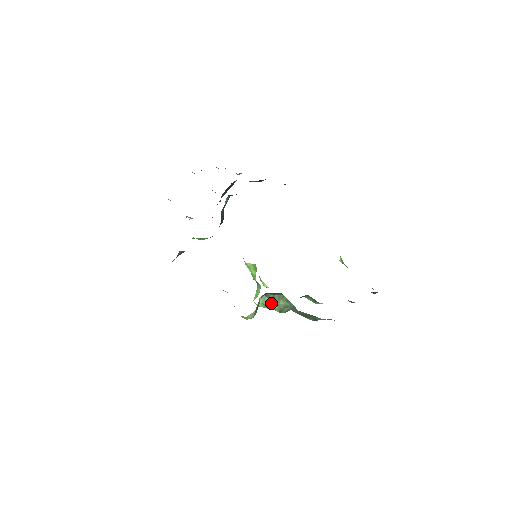
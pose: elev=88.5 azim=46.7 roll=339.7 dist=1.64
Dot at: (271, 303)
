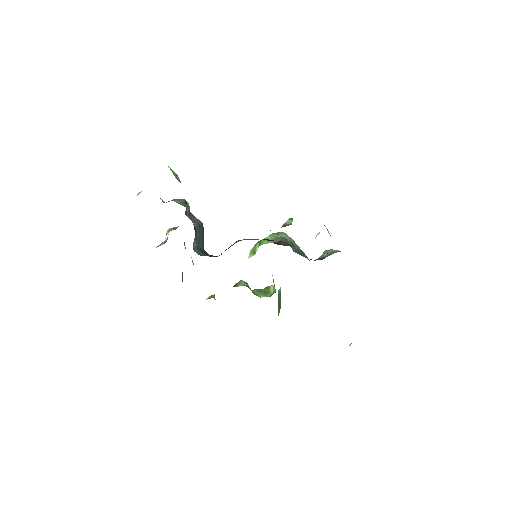
Dot at: occluded
